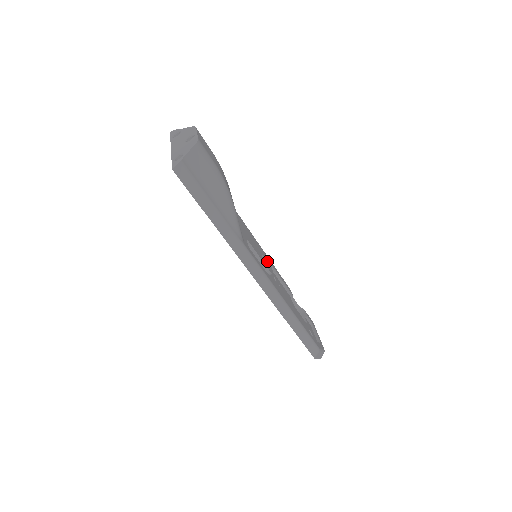
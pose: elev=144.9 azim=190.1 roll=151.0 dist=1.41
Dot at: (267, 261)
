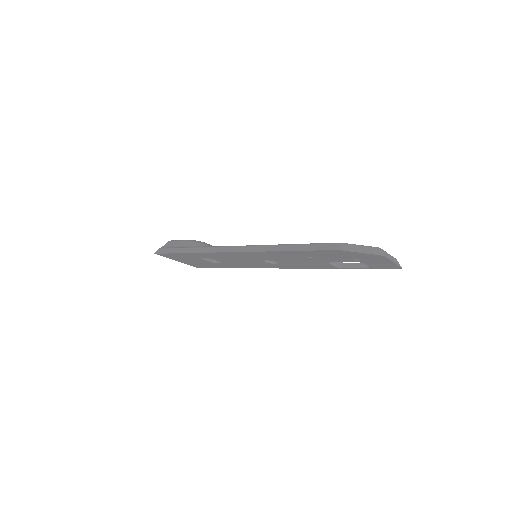
Dot at: occluded
